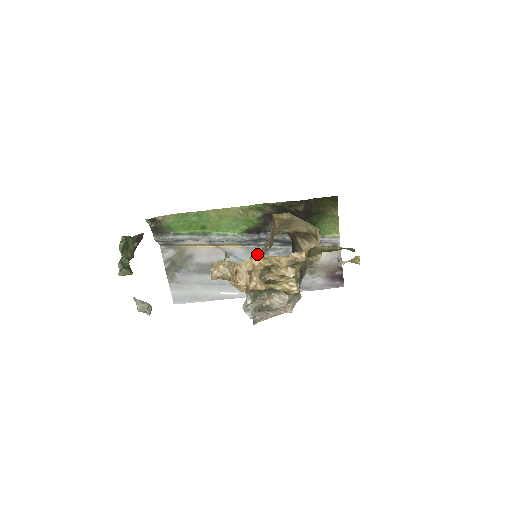
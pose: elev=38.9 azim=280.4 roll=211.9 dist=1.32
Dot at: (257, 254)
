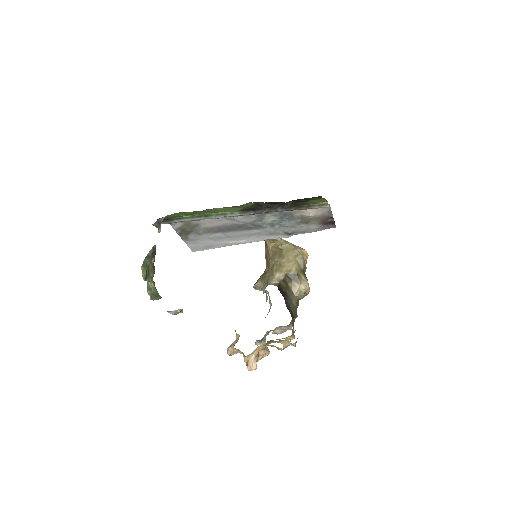
Dot at: (258, 286)
